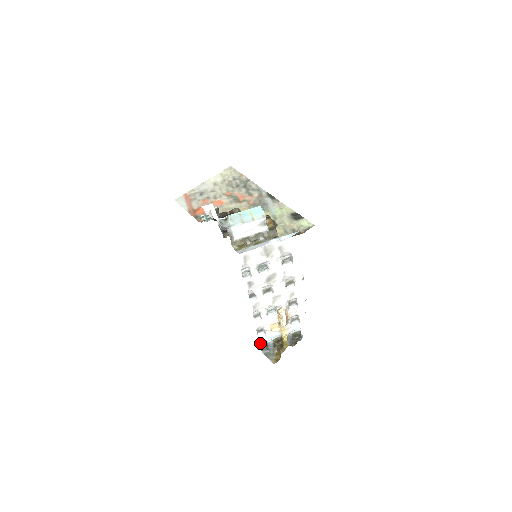
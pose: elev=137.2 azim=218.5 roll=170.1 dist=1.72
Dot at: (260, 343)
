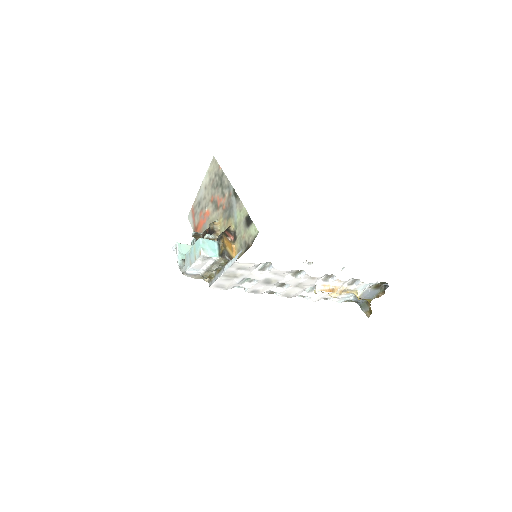
Dot at: (345, 301)
